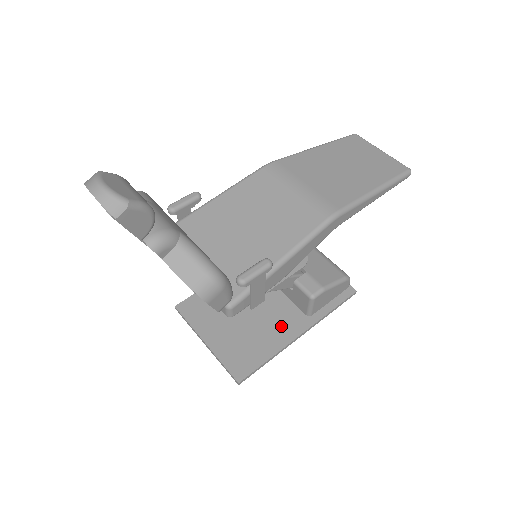
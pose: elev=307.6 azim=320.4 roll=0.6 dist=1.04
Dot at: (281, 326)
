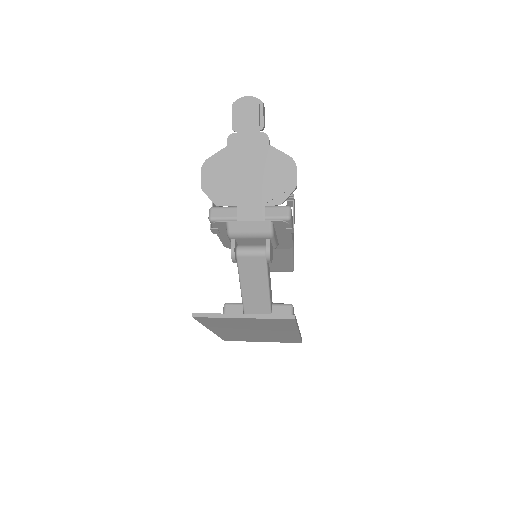
Dot at: occluded
